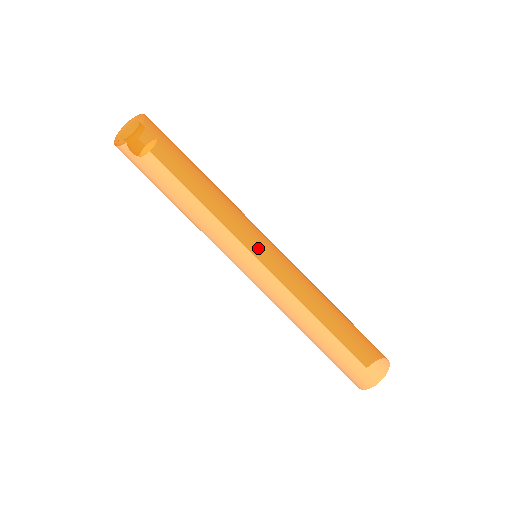
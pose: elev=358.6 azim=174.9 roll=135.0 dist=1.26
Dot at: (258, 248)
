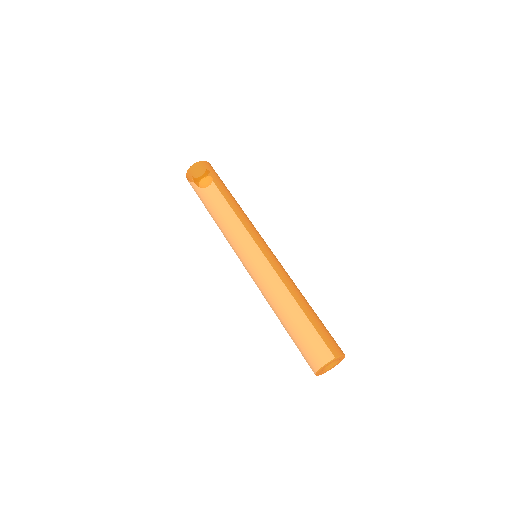
Dot at: (247, 249)
